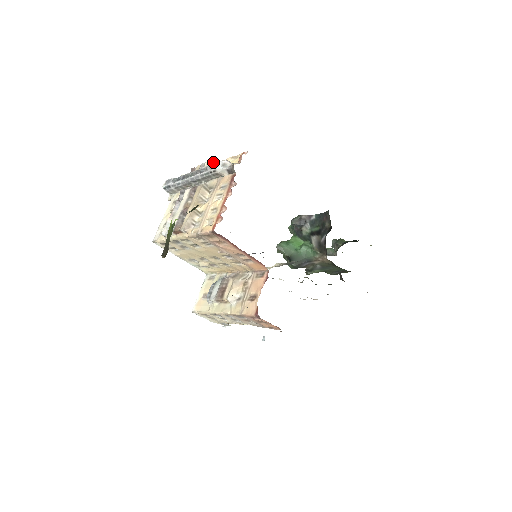
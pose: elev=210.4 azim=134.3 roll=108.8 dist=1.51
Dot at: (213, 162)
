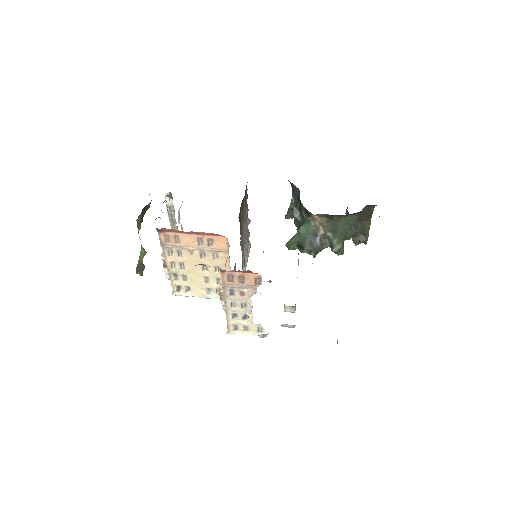
Dot at: occluded
